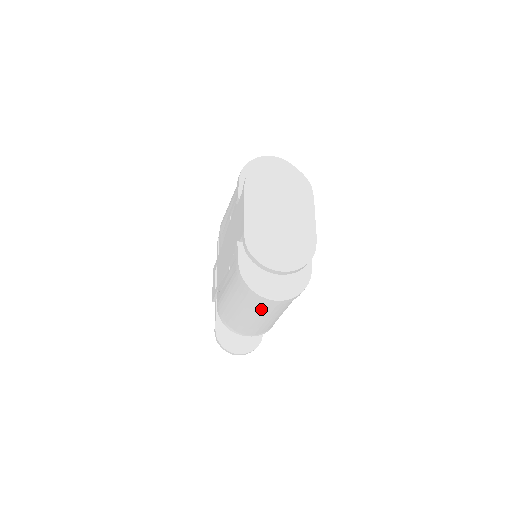
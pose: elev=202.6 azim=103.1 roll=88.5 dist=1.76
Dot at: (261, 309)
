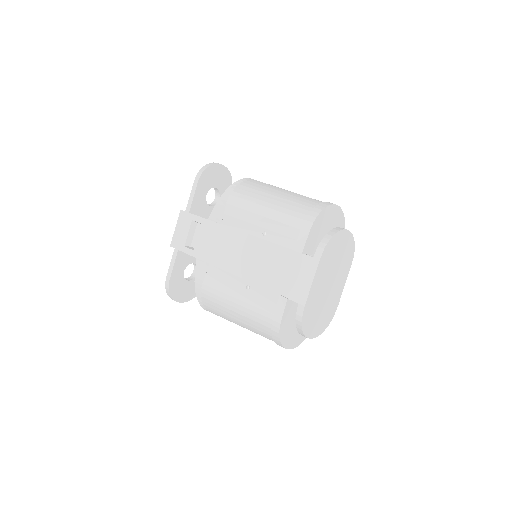
Dot at: occluded
